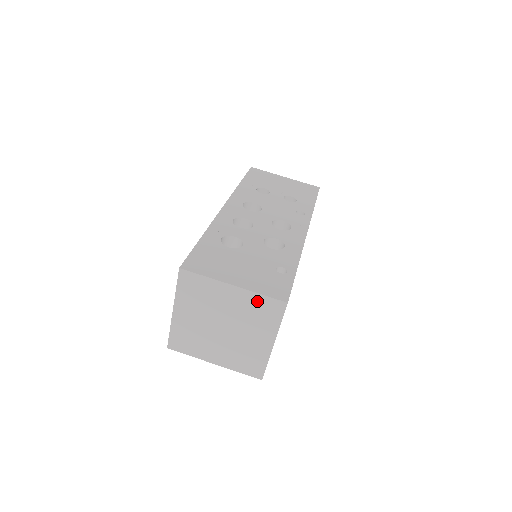
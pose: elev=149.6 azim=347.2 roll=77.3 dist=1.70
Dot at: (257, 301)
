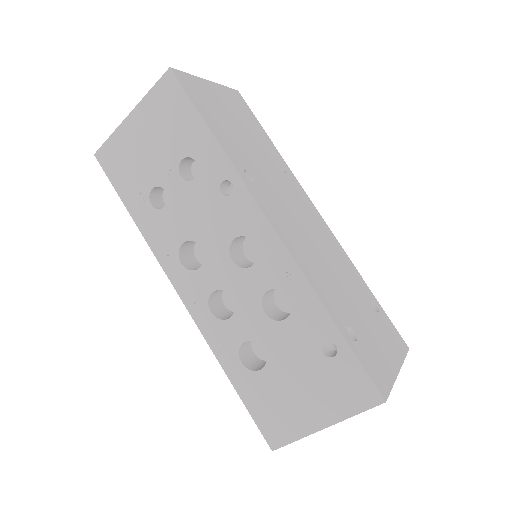
Dot at: occluded
